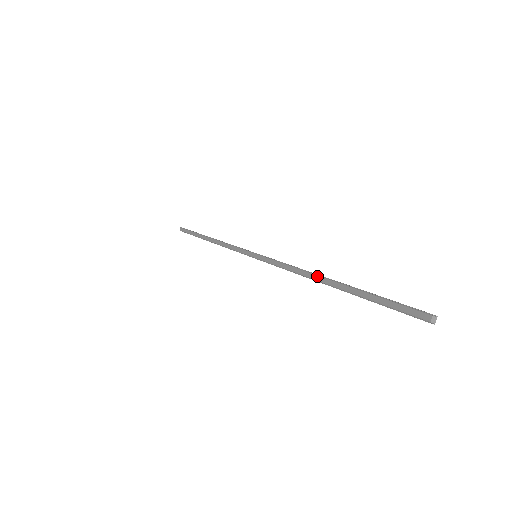
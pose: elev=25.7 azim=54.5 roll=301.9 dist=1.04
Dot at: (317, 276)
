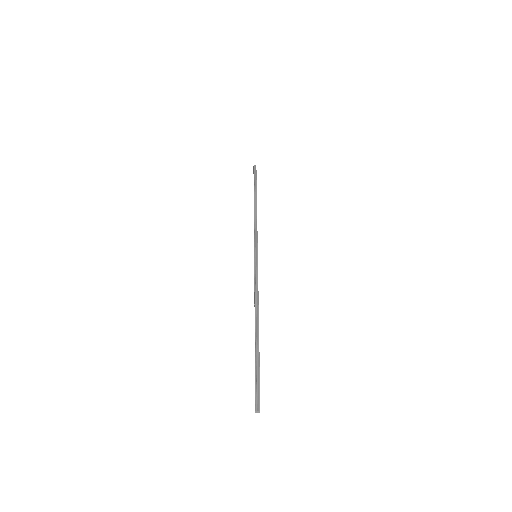
Dot at: occluded
